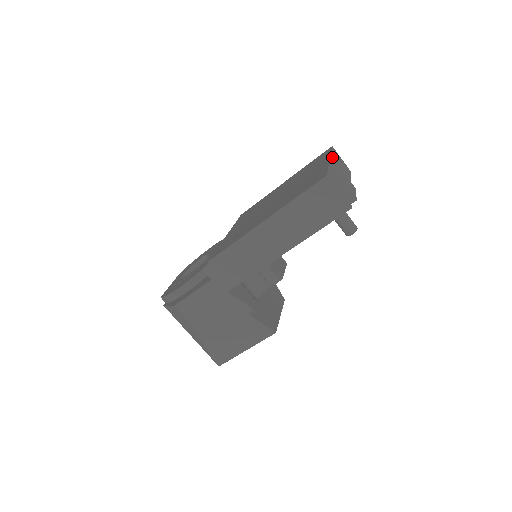
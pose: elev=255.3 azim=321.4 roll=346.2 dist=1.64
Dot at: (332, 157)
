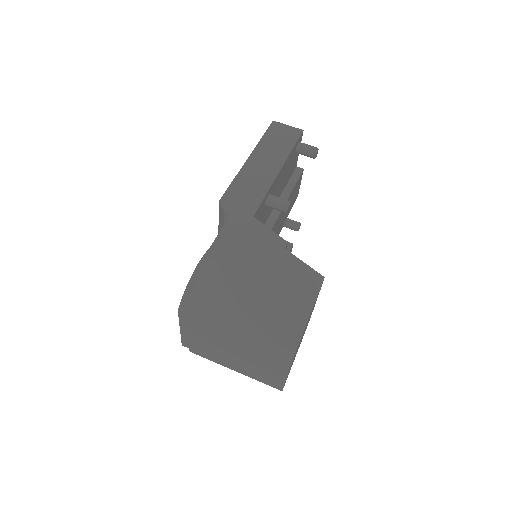
Dot at: occluded
